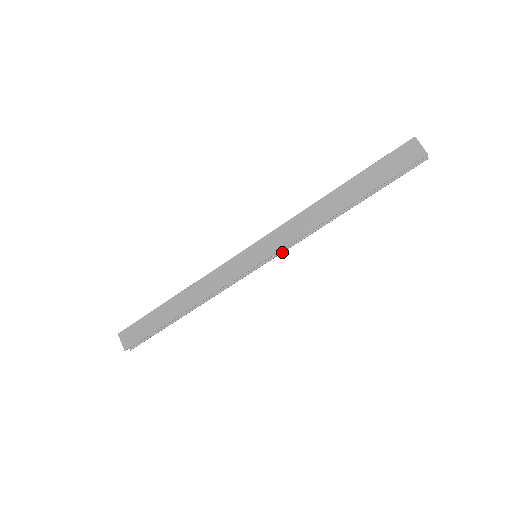
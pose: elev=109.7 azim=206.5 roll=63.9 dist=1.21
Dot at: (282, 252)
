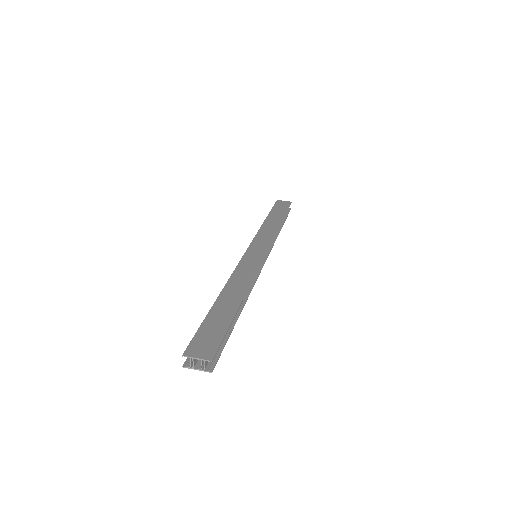
Dot at: occluded
